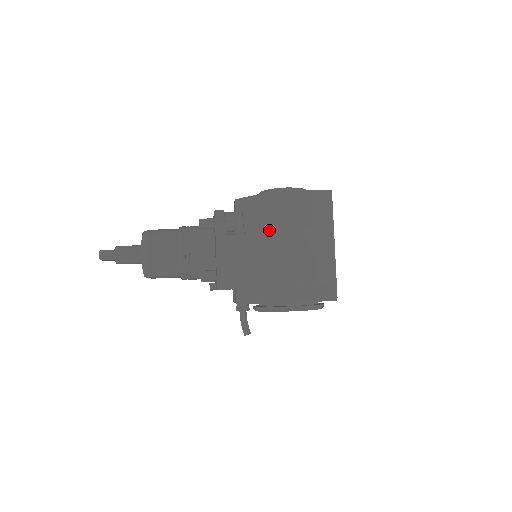
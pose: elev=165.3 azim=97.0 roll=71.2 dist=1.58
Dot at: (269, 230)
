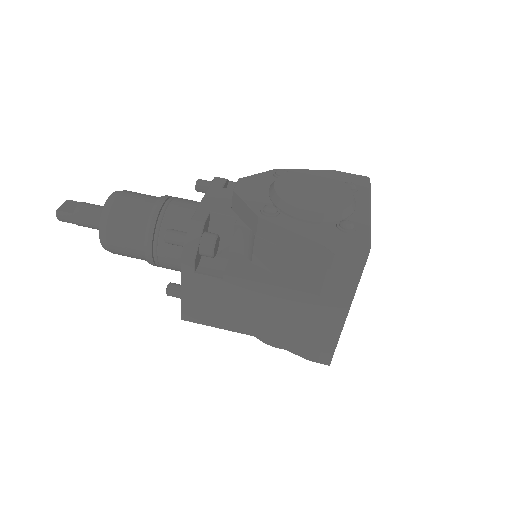
Dot at: (255, 281)
